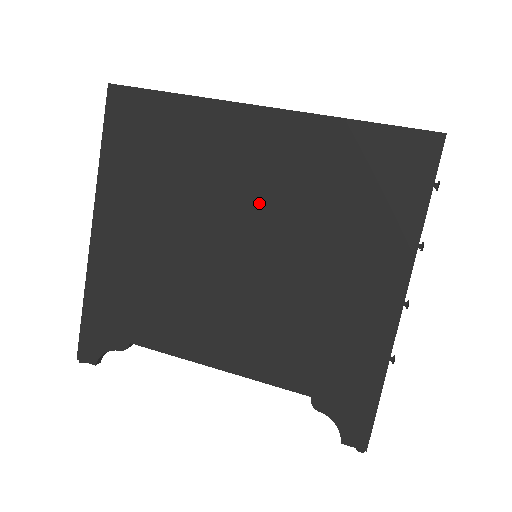
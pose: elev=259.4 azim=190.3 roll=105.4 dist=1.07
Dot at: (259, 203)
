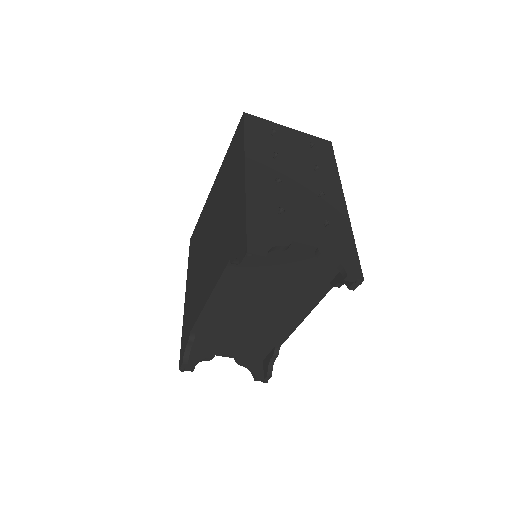
Dot at: (214, 212)
